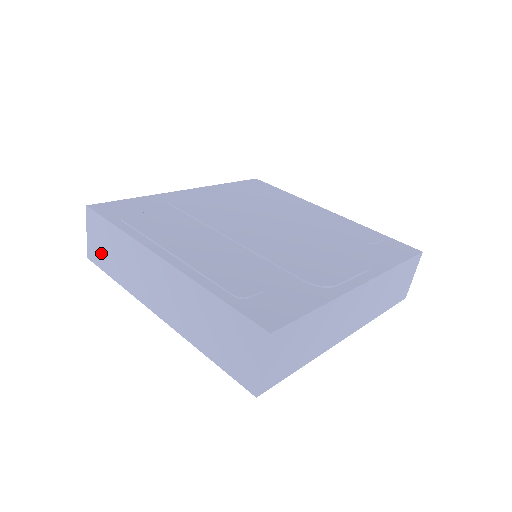
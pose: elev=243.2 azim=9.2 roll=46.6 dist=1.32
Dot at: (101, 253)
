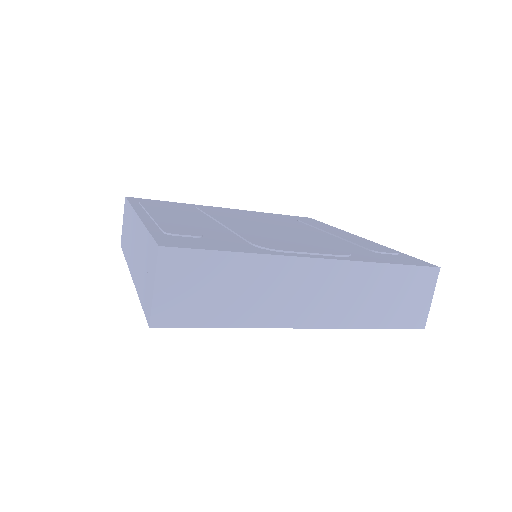
Dot at: (124, 235)
